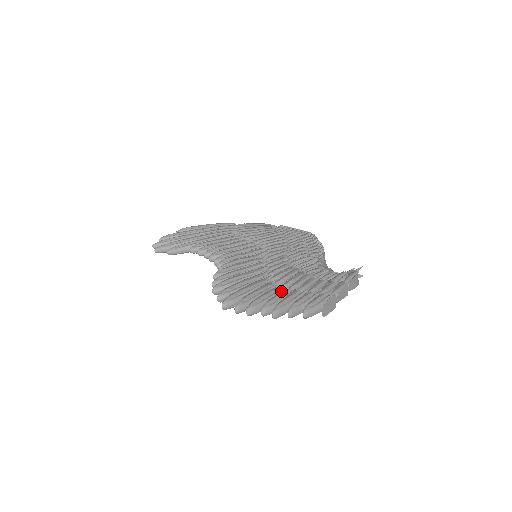
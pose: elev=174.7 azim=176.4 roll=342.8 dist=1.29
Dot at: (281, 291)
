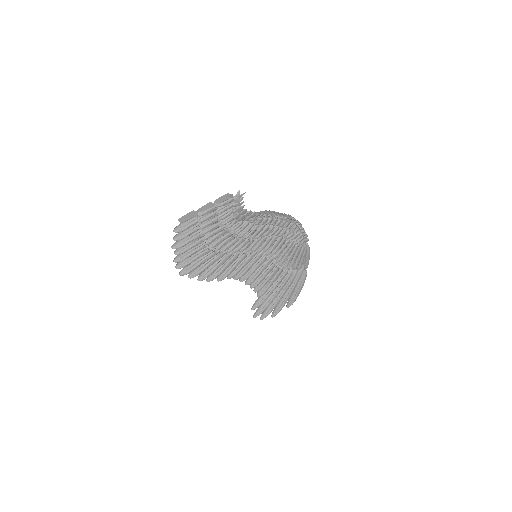
Dot at: occluded
